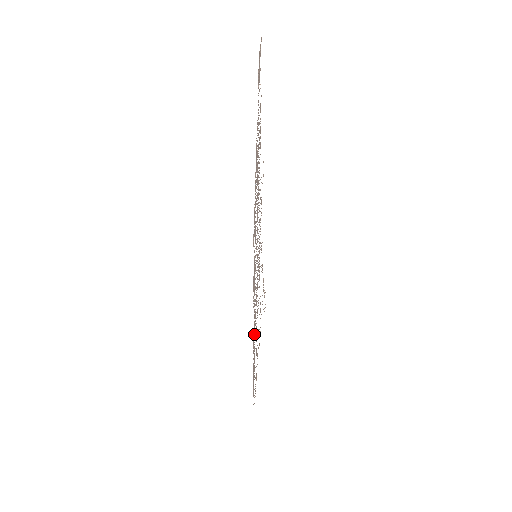
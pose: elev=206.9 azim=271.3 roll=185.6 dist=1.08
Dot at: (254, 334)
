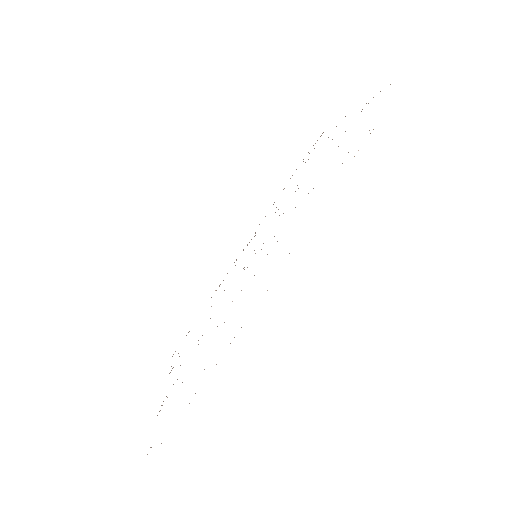
Dot at: occluded
